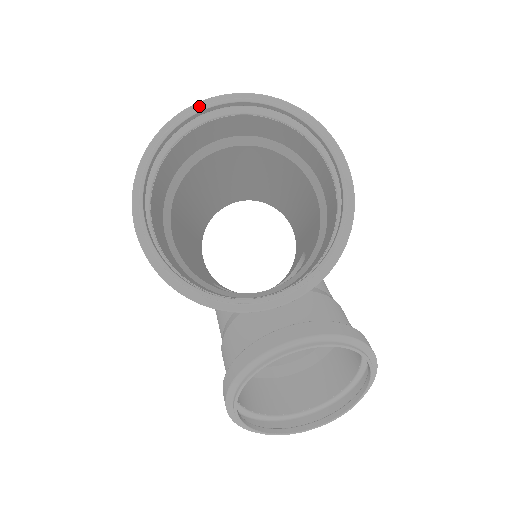
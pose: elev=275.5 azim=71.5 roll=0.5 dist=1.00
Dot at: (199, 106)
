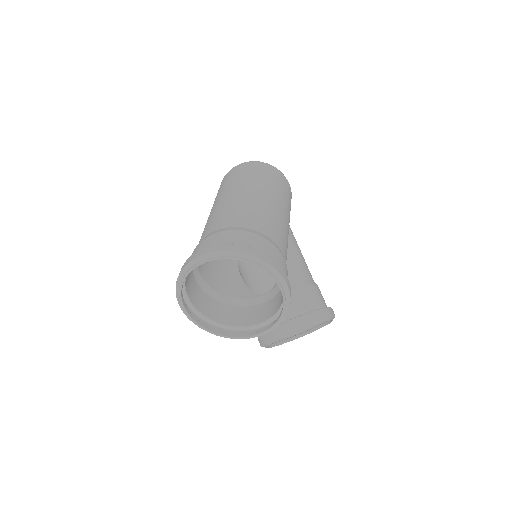
Dot at: (191, 265)
